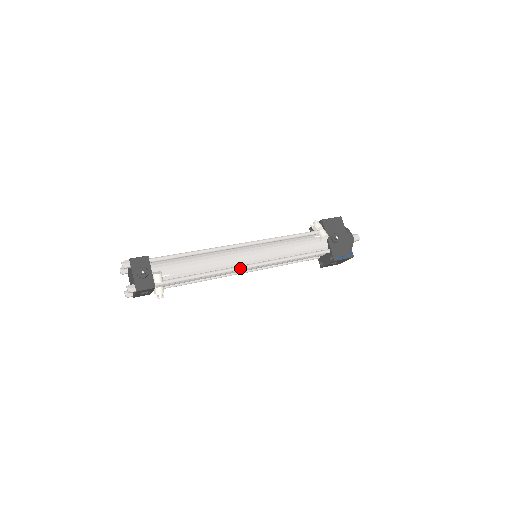
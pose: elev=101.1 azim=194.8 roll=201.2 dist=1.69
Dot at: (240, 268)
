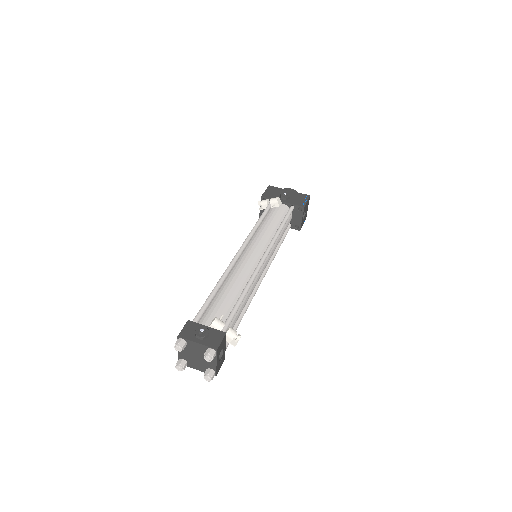
Dot at: (260, 265)
